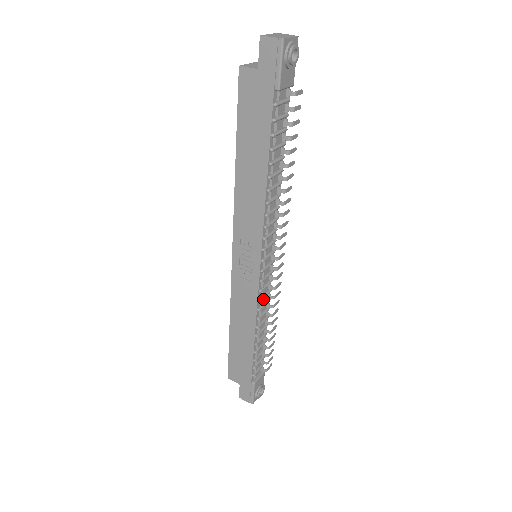
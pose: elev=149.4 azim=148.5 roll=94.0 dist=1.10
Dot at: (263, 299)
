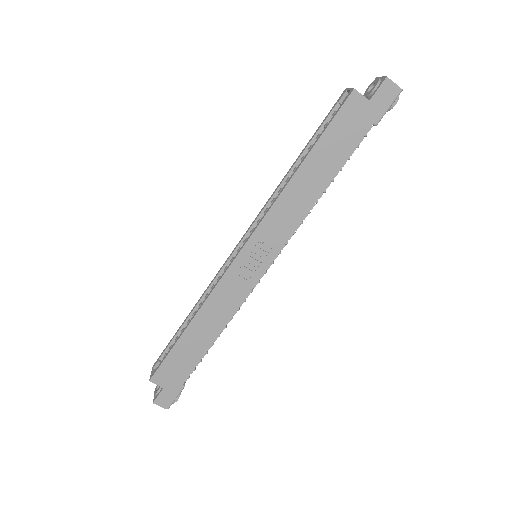
Dot at: occluded
